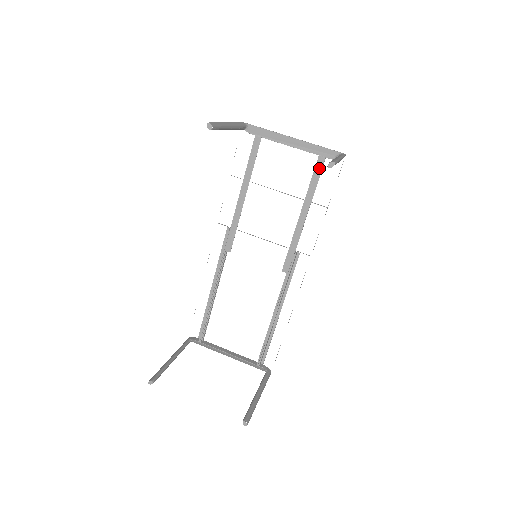
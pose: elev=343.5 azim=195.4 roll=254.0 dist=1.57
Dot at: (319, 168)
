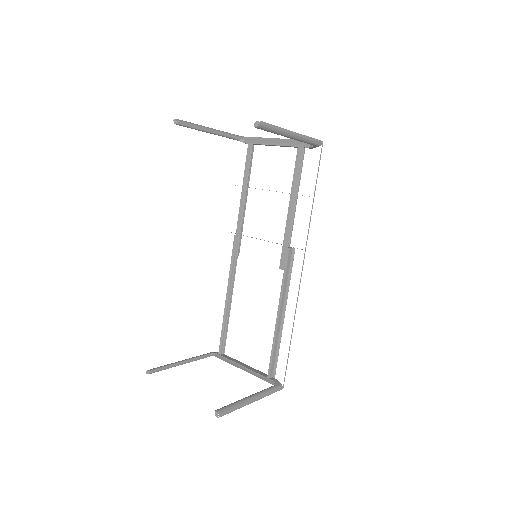
Dot at: (299, 159)
